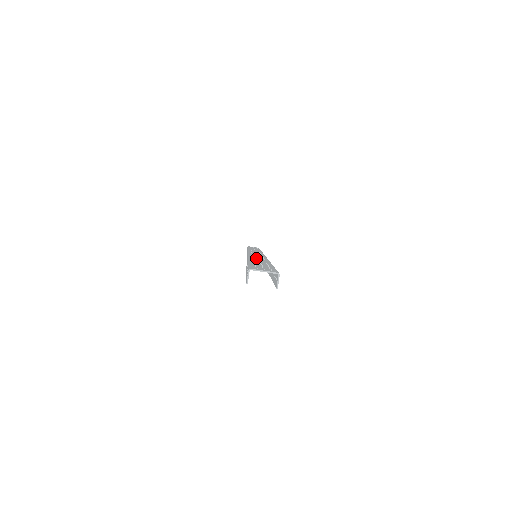
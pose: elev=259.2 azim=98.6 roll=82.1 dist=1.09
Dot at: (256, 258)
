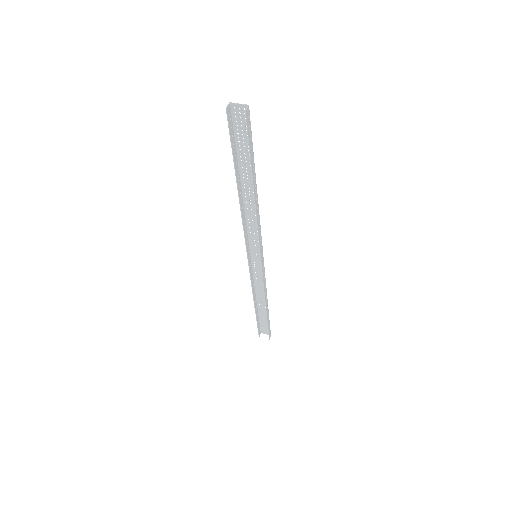
Dot at: (248, 198)
